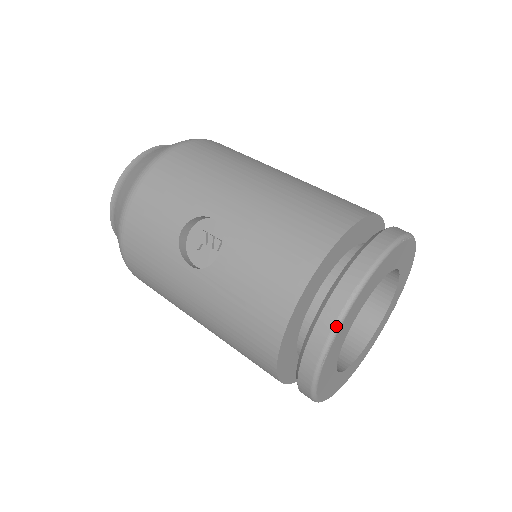
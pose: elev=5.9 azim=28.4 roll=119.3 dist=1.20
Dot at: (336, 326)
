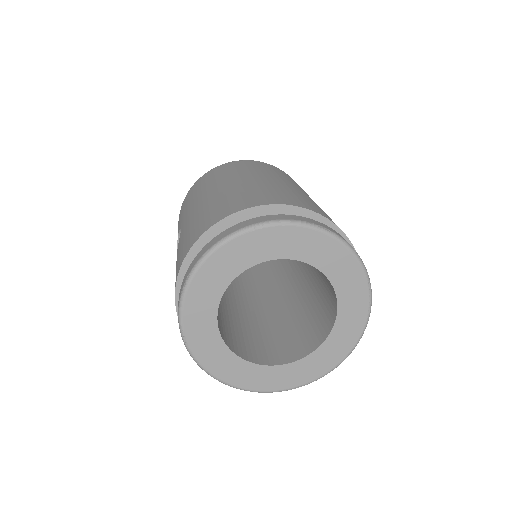
Dot at: (179, 311)
